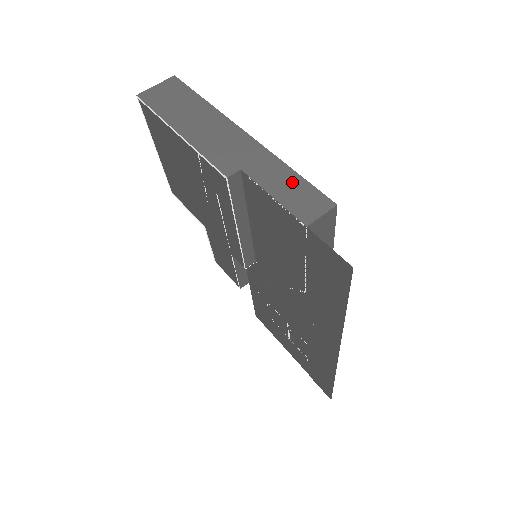
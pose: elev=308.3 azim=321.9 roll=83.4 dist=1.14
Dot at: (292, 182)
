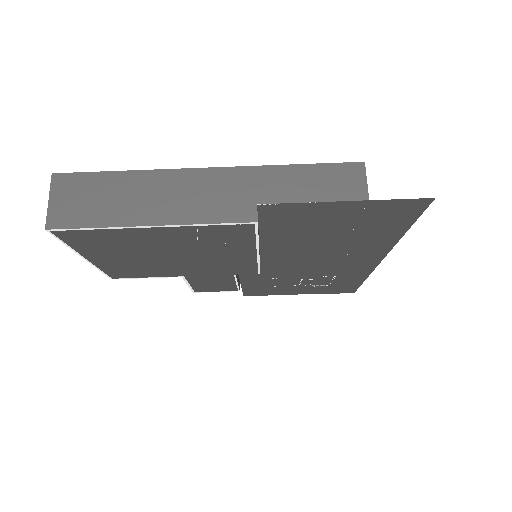
Dot at: (310, 176)
